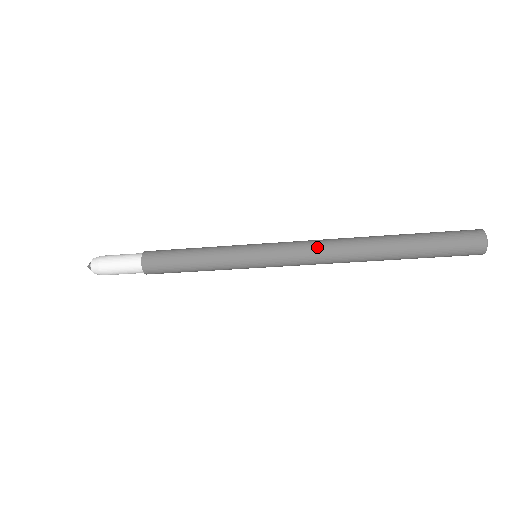
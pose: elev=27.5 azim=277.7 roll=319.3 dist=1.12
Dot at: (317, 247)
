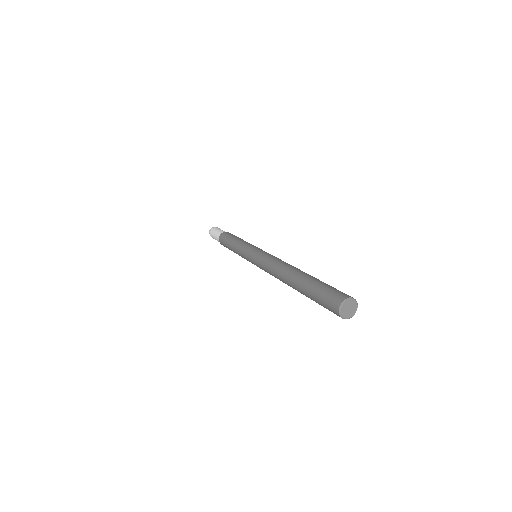
Dot at: occluded
